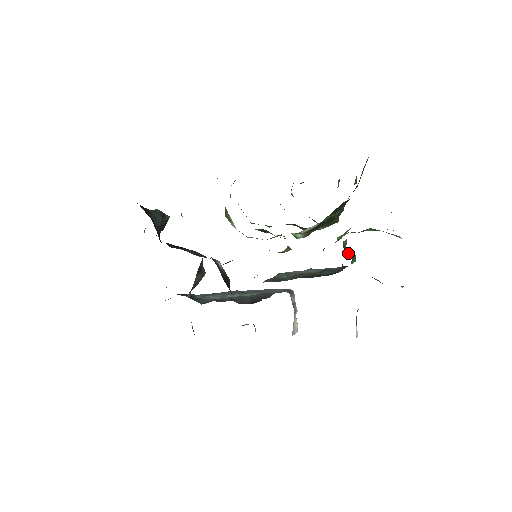
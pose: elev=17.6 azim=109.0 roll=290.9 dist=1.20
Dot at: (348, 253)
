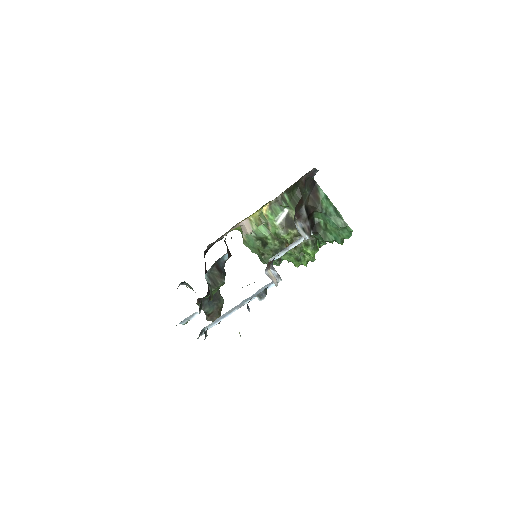
Dot at: occluded
